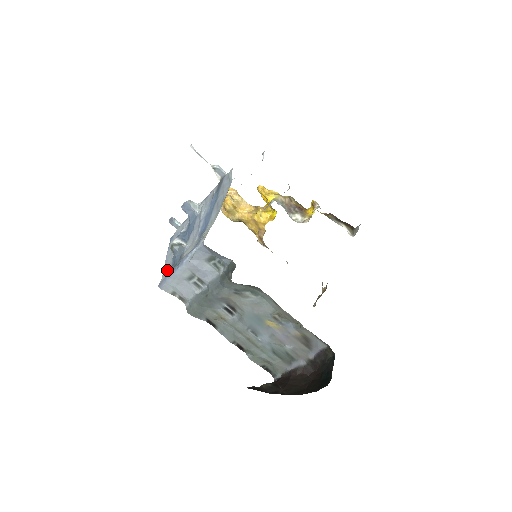
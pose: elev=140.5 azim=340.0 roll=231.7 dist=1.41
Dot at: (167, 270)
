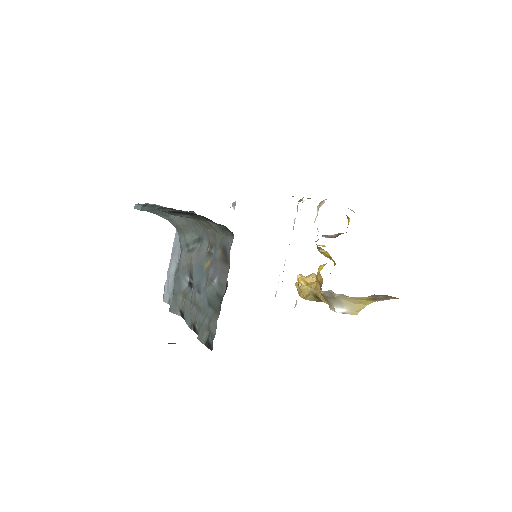
Dot at: occluded
